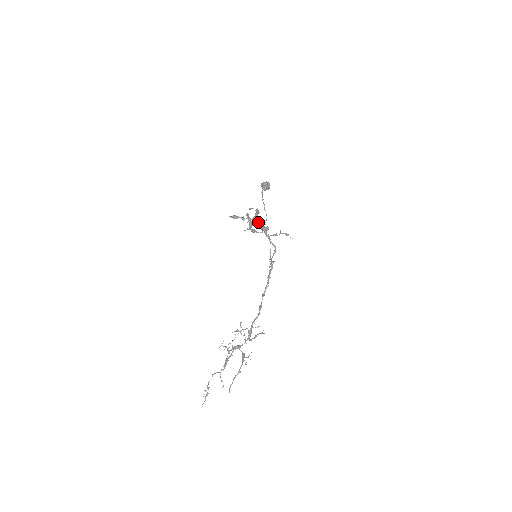
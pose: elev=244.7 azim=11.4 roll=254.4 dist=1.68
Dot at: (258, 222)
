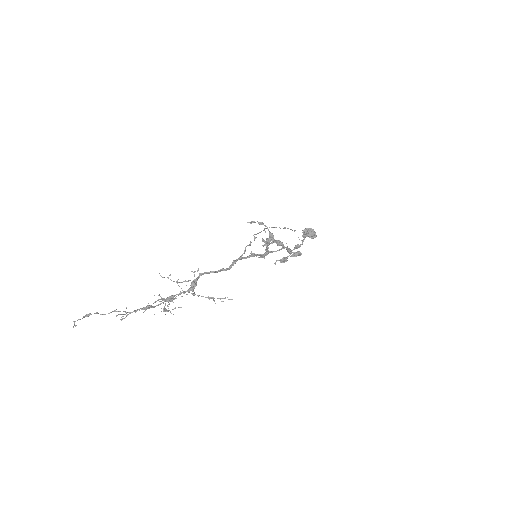
Dot at: (274, 241)
